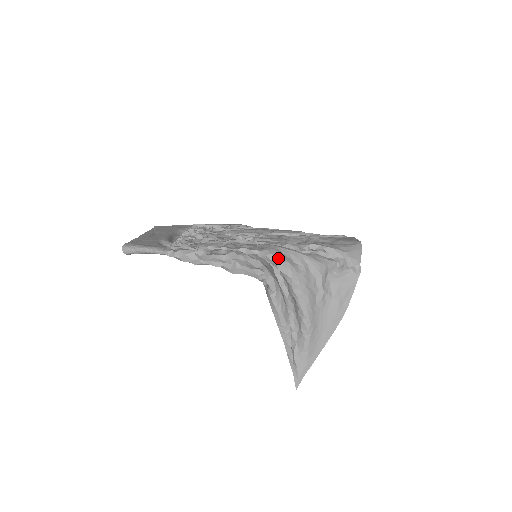
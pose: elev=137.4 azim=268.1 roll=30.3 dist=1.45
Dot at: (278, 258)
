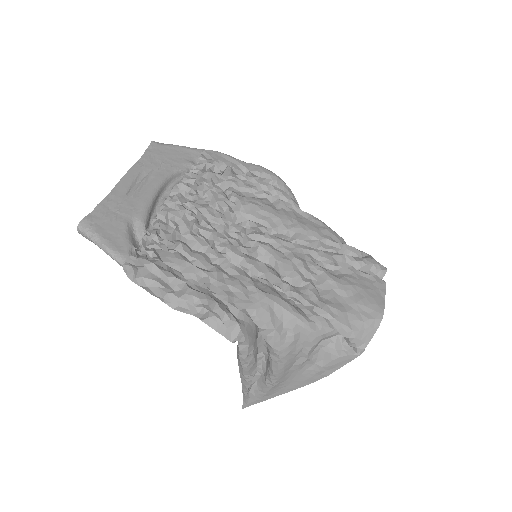
Dot at: (264, 323)
